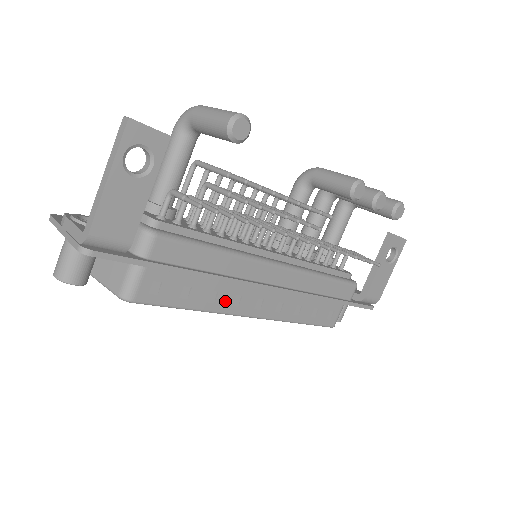
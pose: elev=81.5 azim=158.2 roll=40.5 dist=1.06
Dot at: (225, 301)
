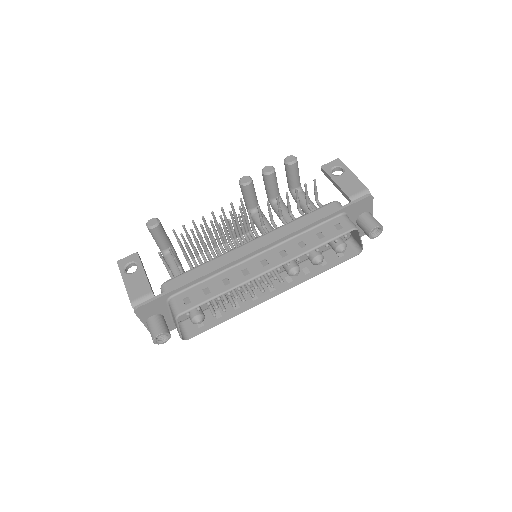
Dot at: (237, 278)
